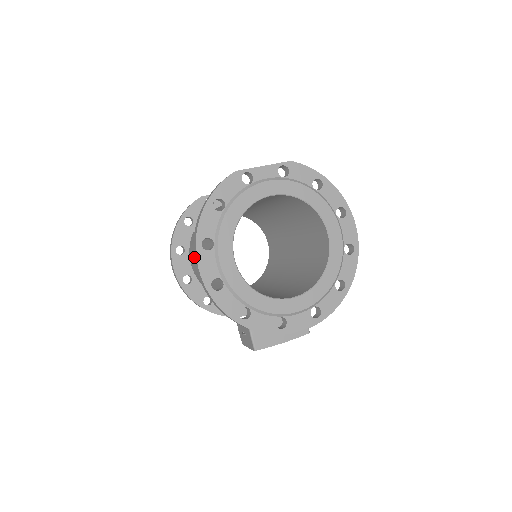
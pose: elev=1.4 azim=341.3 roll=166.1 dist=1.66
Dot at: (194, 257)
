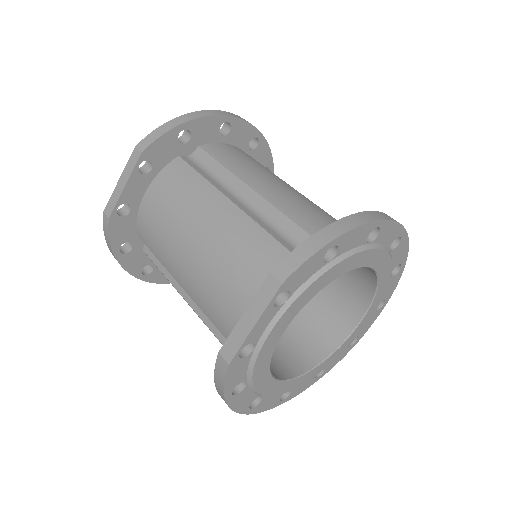
Dot at: occluded
